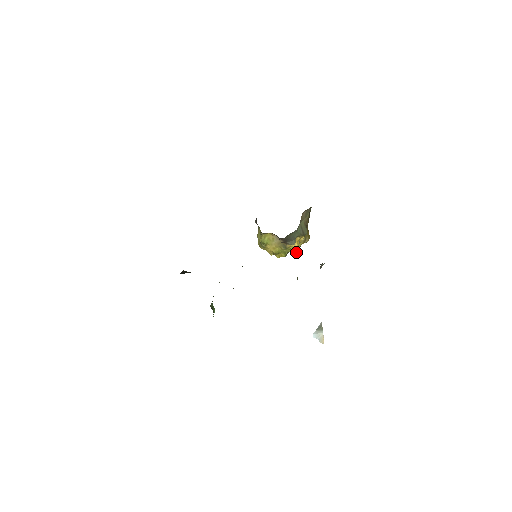
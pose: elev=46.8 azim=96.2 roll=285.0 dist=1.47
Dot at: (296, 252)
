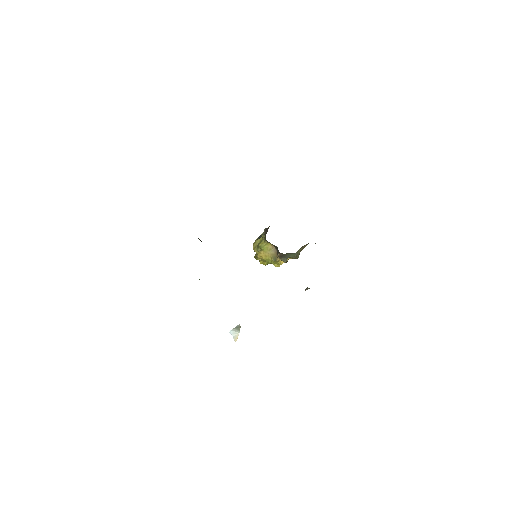
Dot at: (277, 266)
